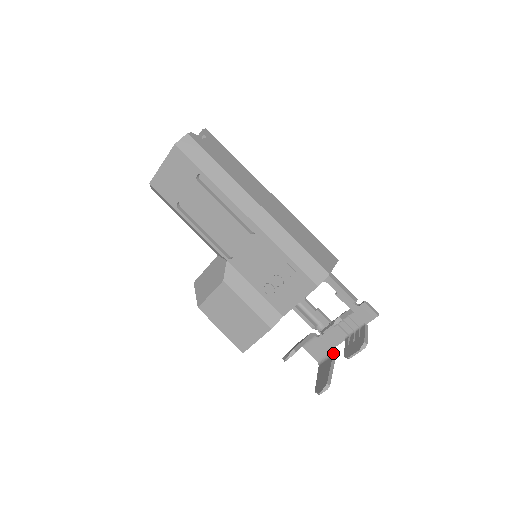
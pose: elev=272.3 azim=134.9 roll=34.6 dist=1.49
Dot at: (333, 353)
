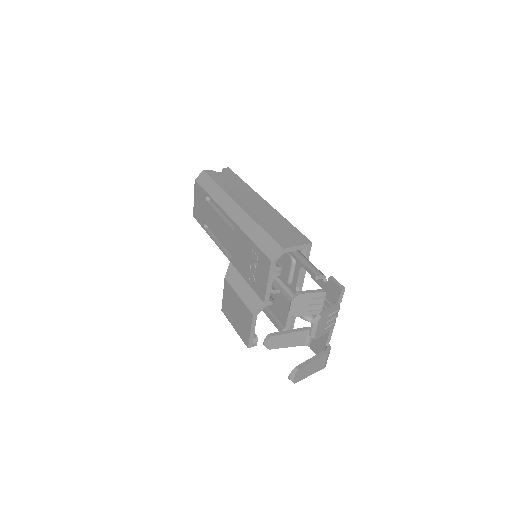
Dot at: (328, 348)
